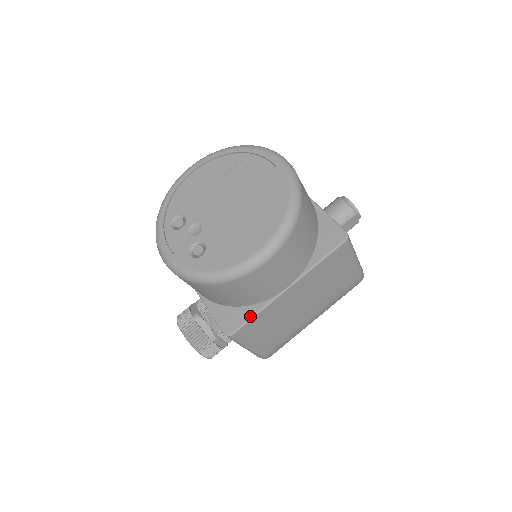
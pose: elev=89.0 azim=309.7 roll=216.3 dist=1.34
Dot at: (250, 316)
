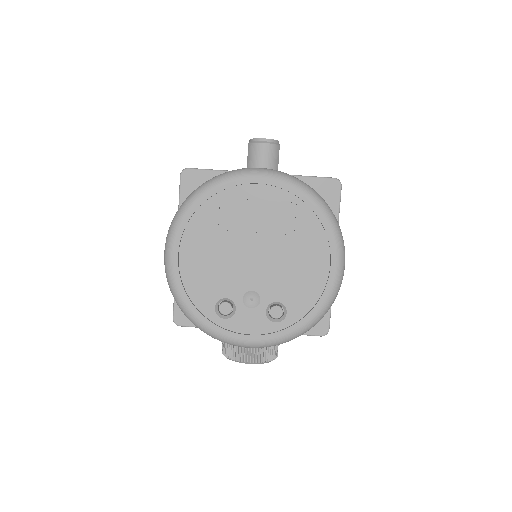
Dot at: occluded
